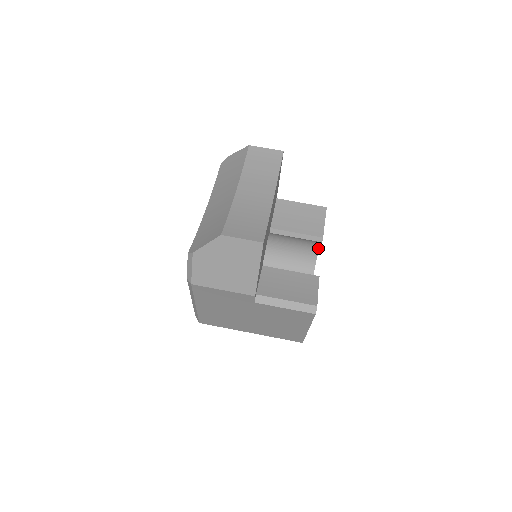
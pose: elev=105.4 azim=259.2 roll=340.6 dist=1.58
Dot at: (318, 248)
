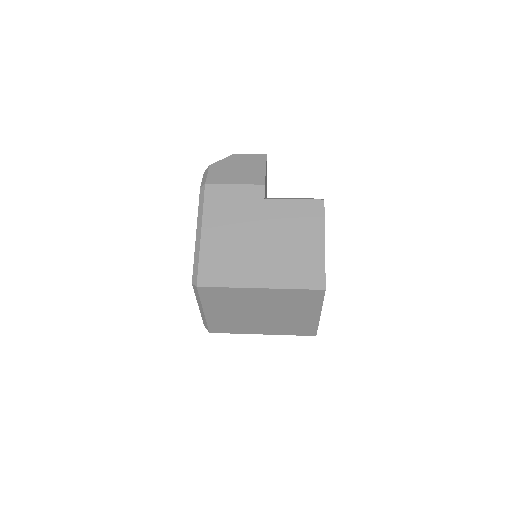
Dot at: occluded
